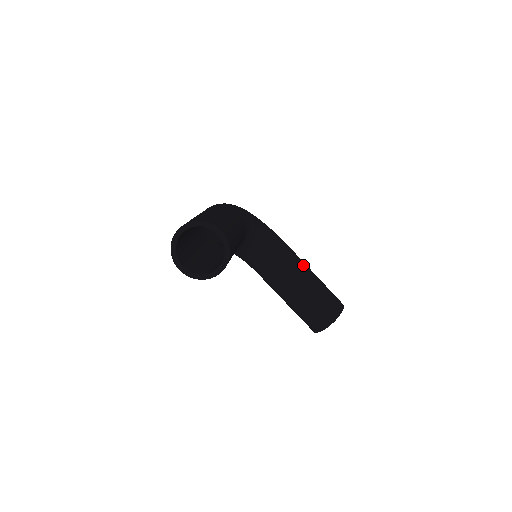
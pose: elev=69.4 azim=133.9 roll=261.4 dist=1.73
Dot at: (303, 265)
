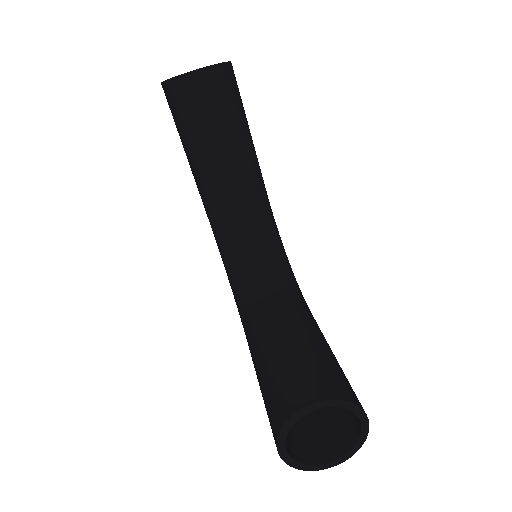
Dot at: (320, 330)
